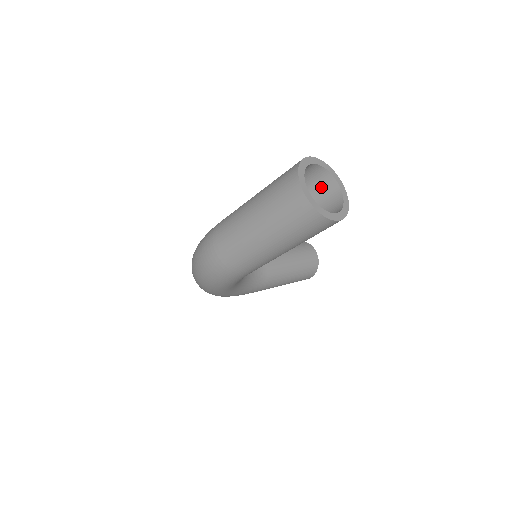
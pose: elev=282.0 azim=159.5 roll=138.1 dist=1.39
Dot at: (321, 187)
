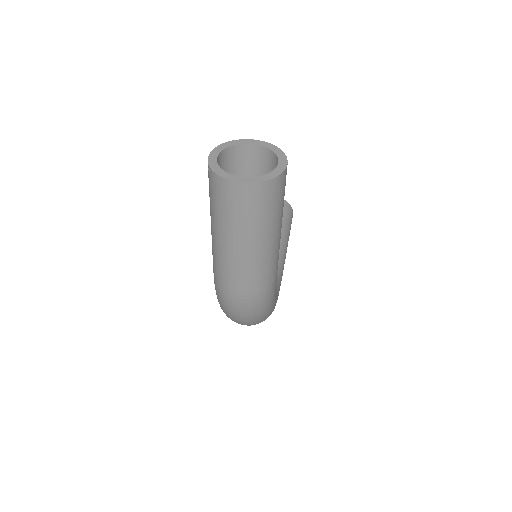
Dot at: (240, 162)
